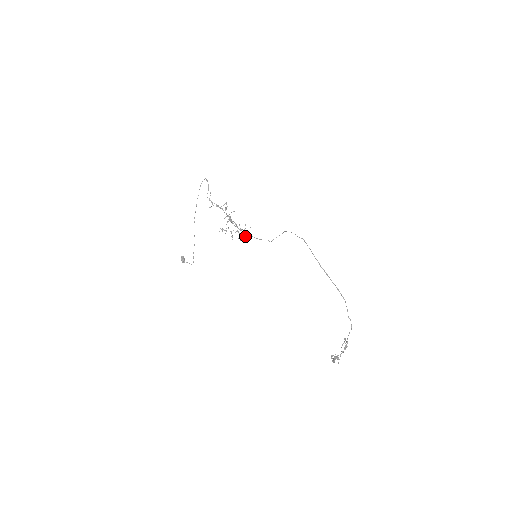
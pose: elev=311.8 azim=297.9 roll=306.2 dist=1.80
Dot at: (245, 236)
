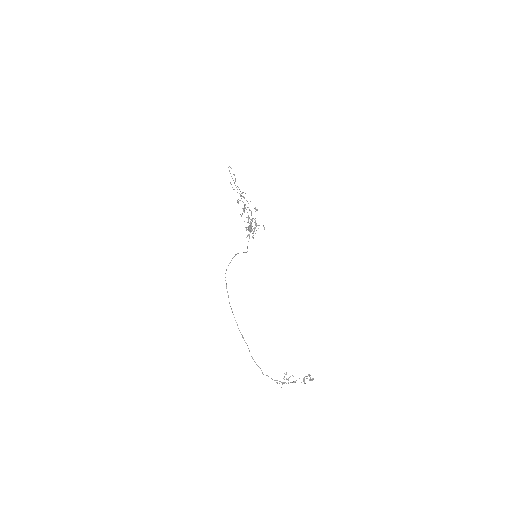
Dot at: (248, 234)
